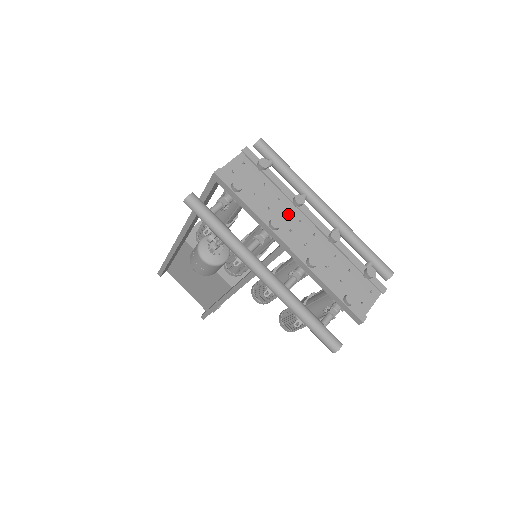
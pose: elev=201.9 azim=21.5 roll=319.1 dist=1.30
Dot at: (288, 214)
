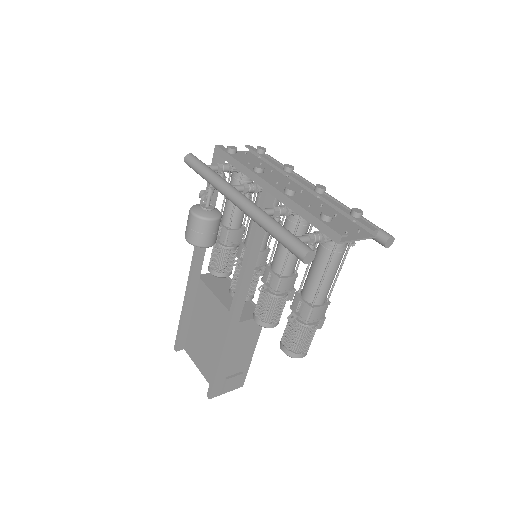
Dot at: (278, 179)
